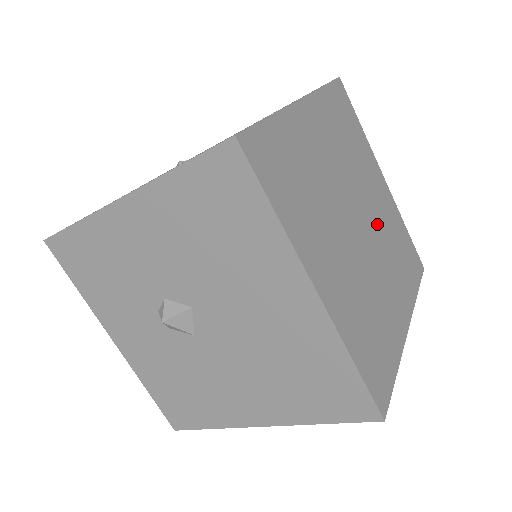
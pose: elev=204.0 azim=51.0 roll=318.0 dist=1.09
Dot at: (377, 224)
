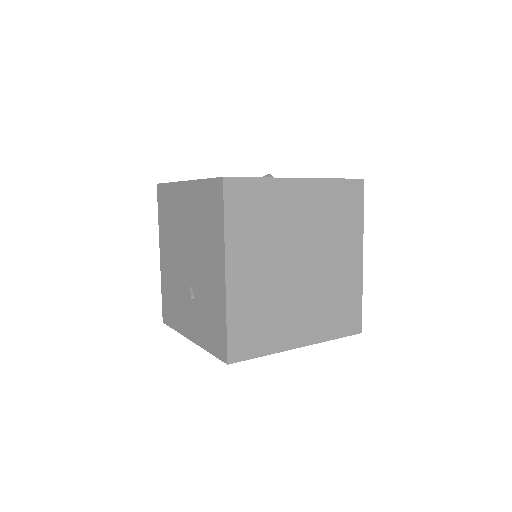
Dot at: (313, 235)
